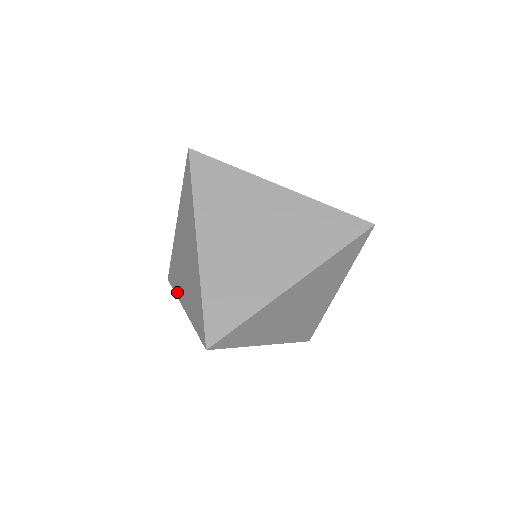
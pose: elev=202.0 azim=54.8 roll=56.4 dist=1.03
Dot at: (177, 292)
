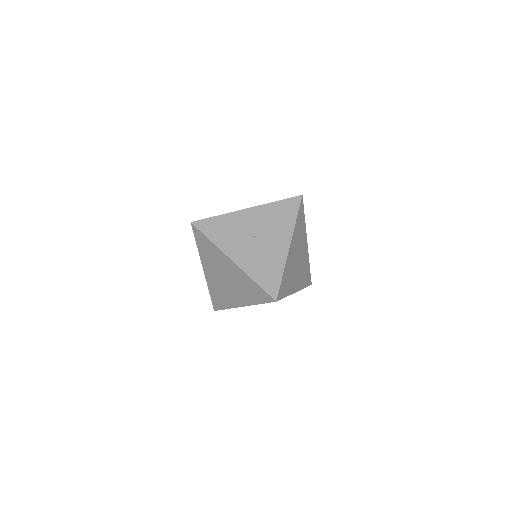
Dot at: occluded
